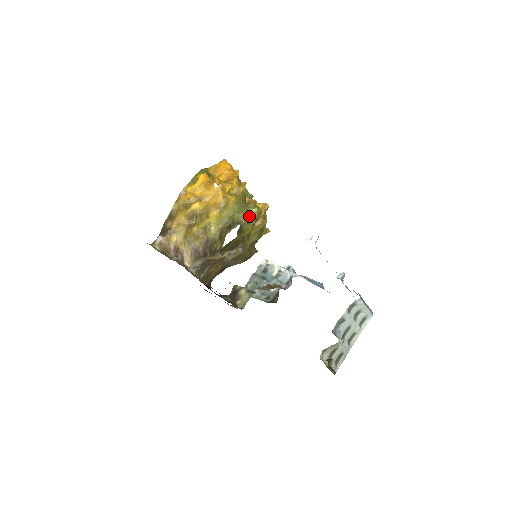
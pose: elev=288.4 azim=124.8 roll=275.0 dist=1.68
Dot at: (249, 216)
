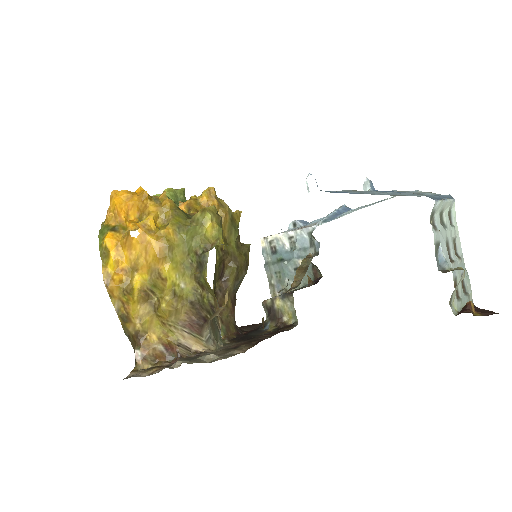
Dot at: (208, 230)
